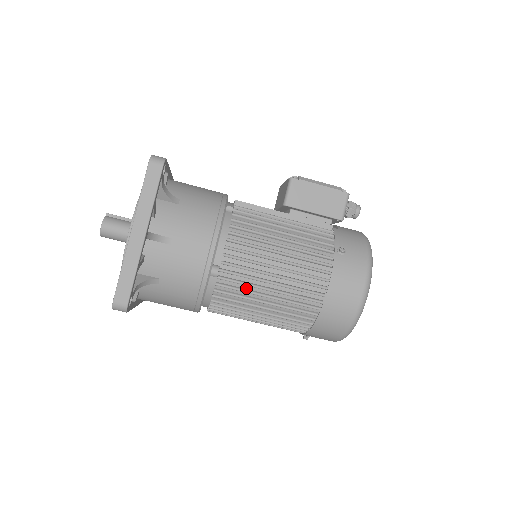
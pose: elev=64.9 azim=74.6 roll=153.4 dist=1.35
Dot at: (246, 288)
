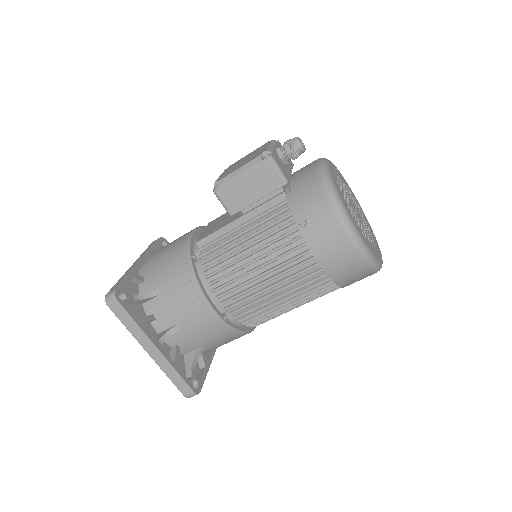
Dot at: (261, 308)
